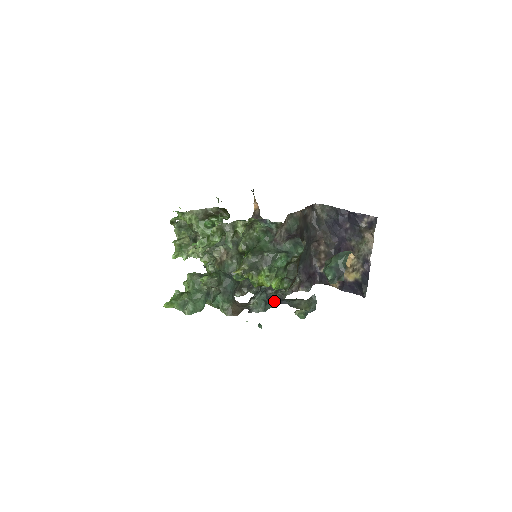
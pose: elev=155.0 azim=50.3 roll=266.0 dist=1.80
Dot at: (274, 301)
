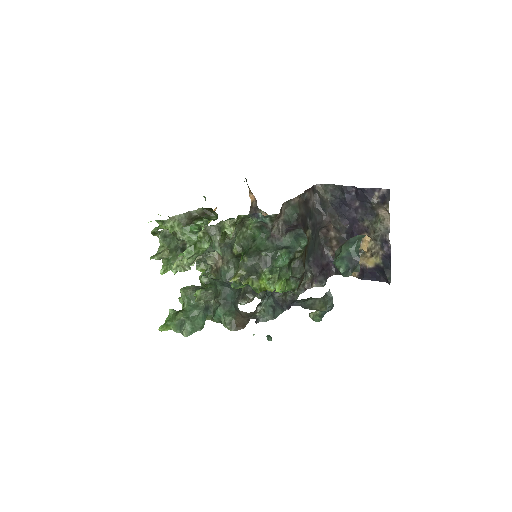
Dot at: (284, 305)
